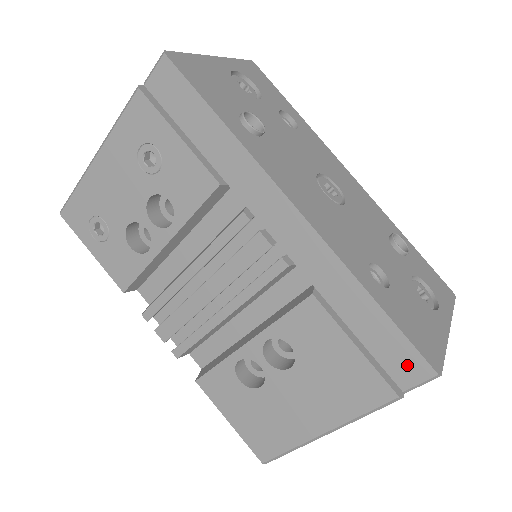
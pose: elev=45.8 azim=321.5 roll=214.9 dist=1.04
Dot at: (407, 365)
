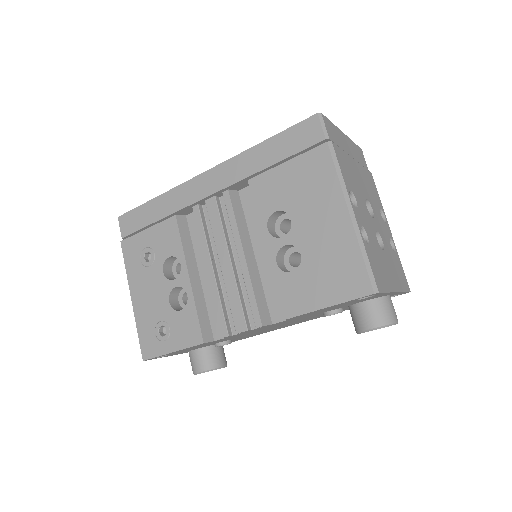
Dot at: (307, 132)
